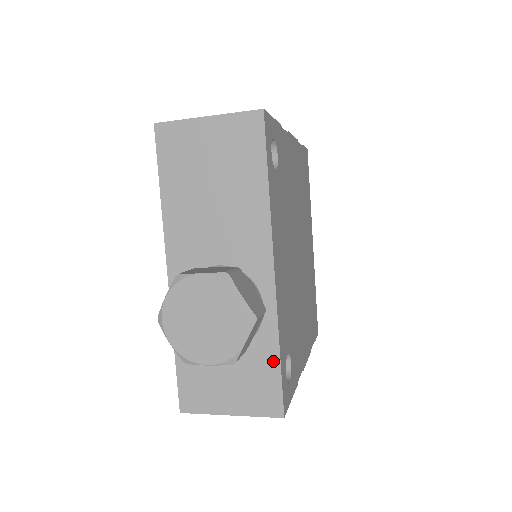
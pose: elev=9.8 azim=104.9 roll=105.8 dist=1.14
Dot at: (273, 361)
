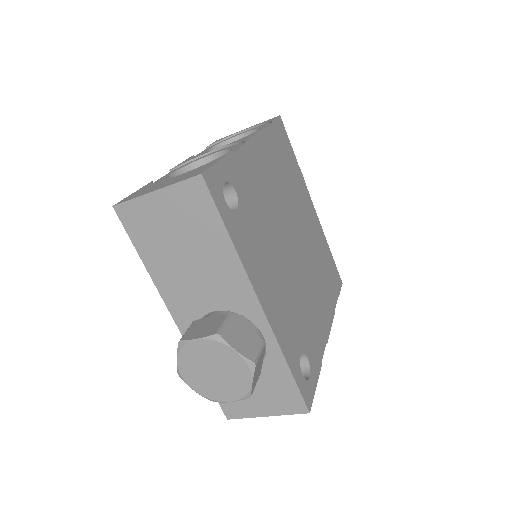
Dot at: (286, 375)
